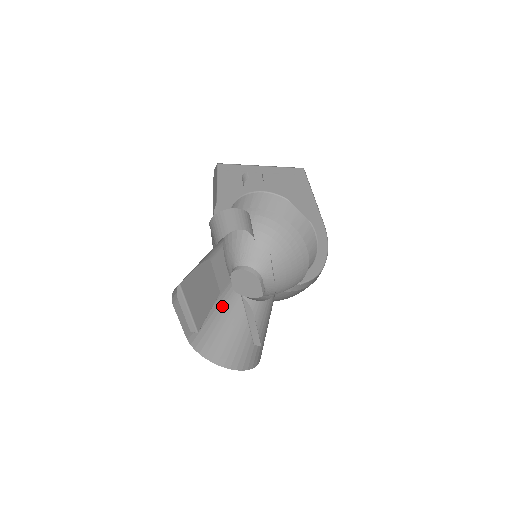
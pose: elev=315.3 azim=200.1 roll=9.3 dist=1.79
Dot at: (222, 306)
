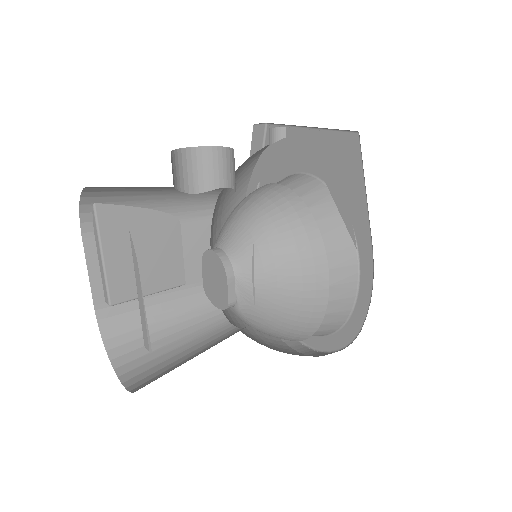
Dot at: (181, 305)
